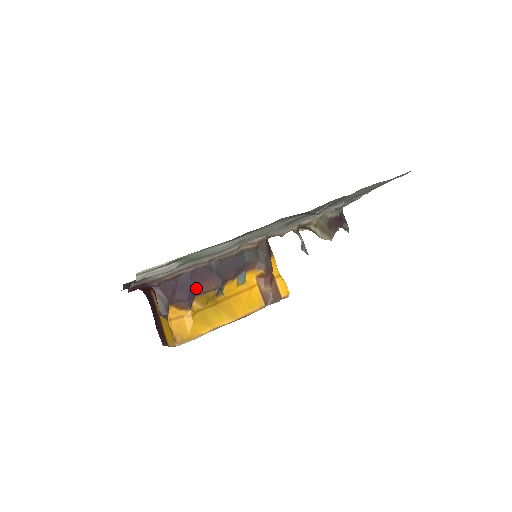
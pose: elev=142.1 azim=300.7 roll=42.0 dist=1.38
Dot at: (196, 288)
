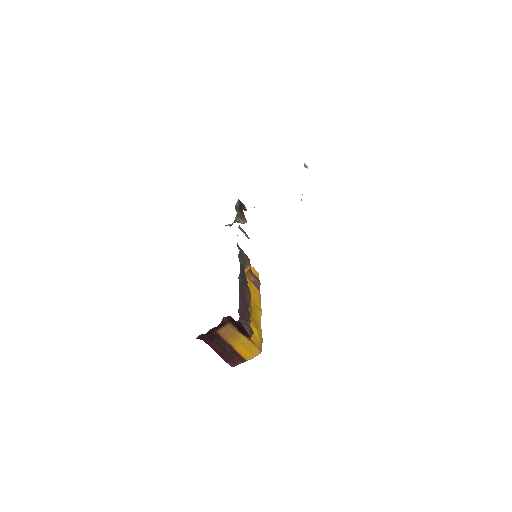
Dot at: (246, 303)
